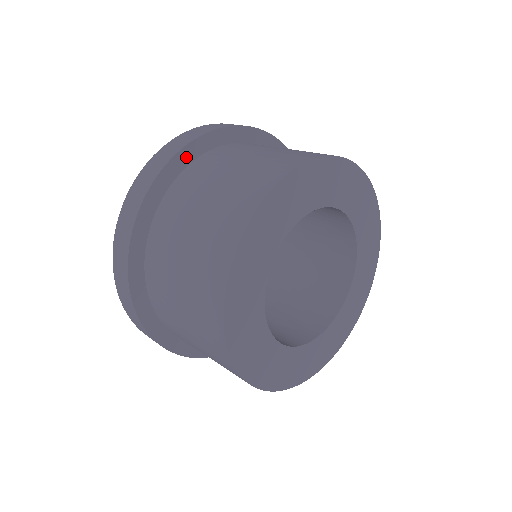
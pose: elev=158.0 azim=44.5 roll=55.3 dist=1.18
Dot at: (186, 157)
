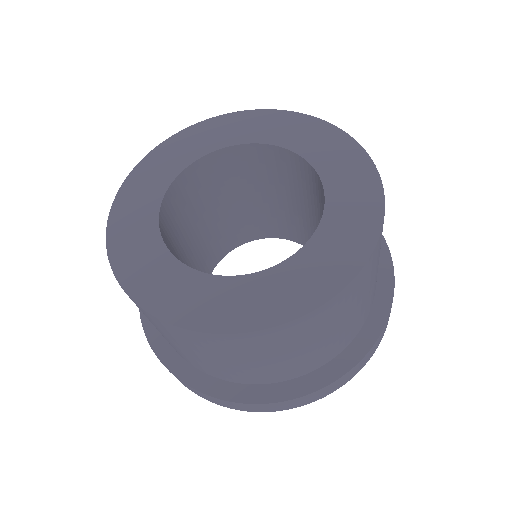
Dot at: occluded
